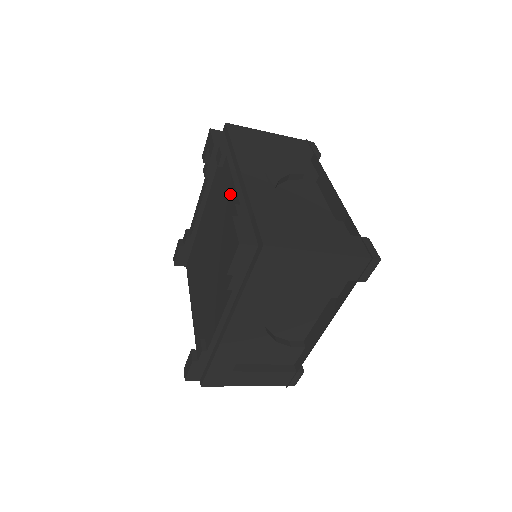
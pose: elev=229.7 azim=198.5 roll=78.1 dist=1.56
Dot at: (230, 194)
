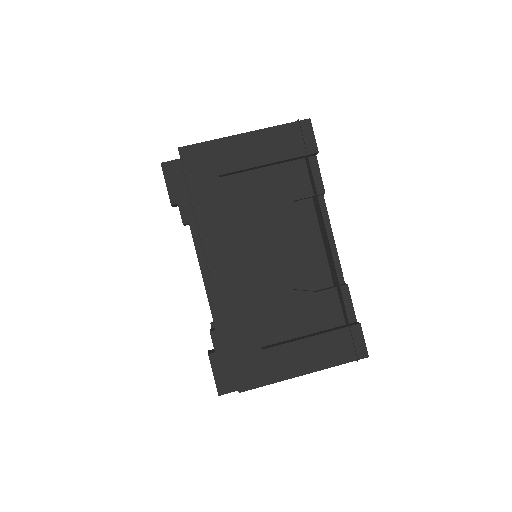
Dot at: occluded
